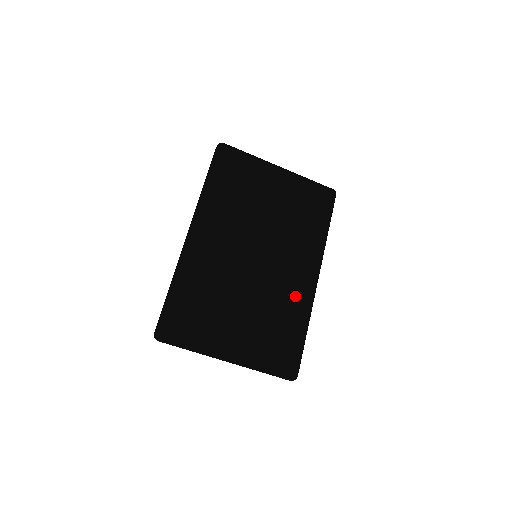
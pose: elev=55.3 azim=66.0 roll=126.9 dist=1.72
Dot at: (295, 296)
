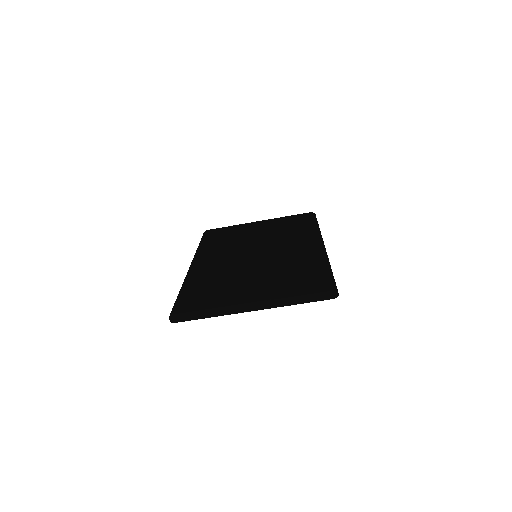
Dot at: (304, 256)
